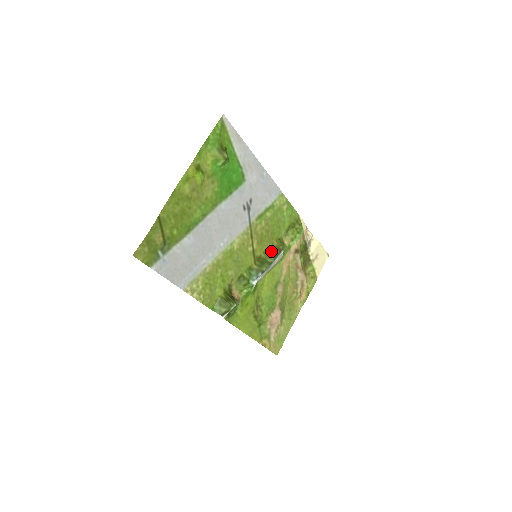
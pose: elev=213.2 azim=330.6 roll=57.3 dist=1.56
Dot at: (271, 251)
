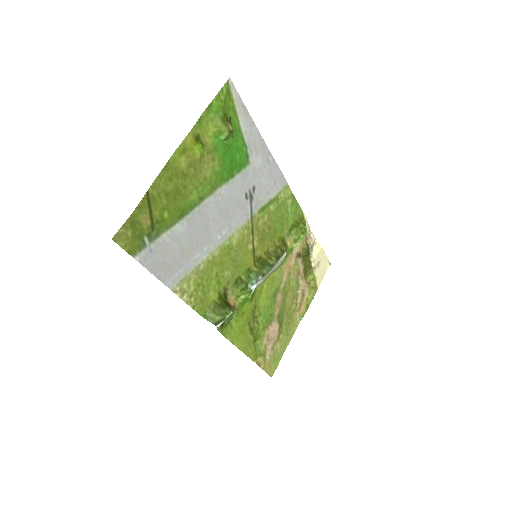
Dot at: (273, 252)
